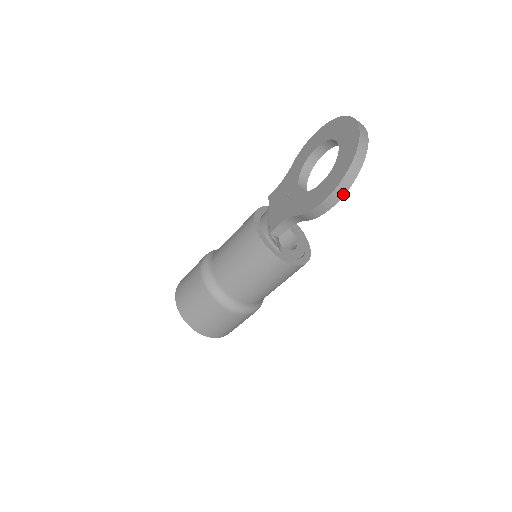
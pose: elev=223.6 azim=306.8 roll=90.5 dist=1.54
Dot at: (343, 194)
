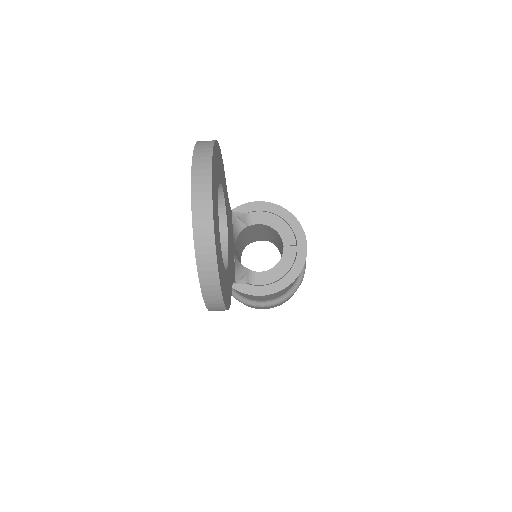
Dot at: (222, 306)
